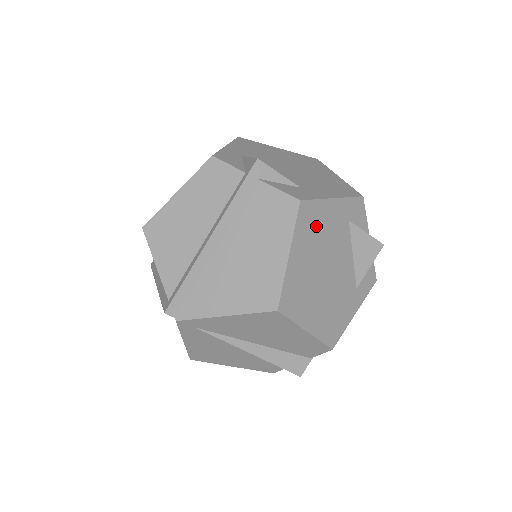
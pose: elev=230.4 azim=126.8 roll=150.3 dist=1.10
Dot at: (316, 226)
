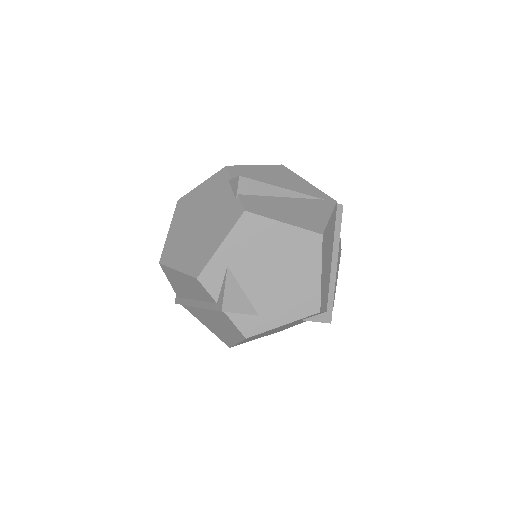
Dot at: (263, 333)
